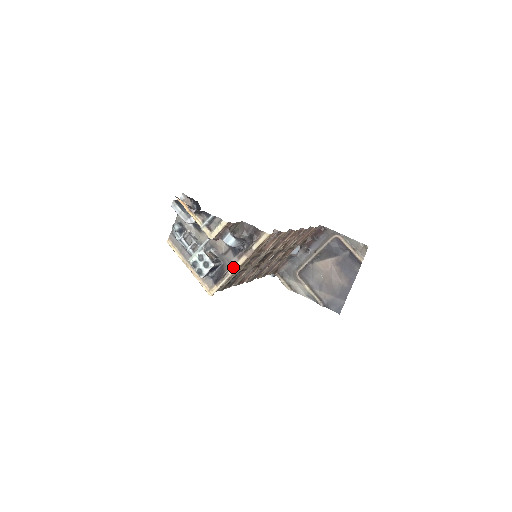
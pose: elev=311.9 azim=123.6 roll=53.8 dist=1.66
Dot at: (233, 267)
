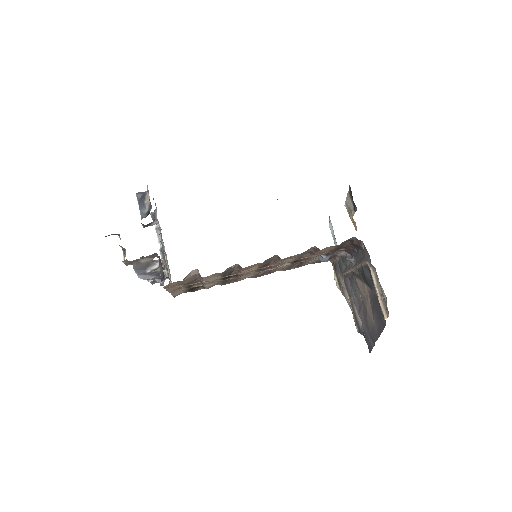
Dot at: occluded
